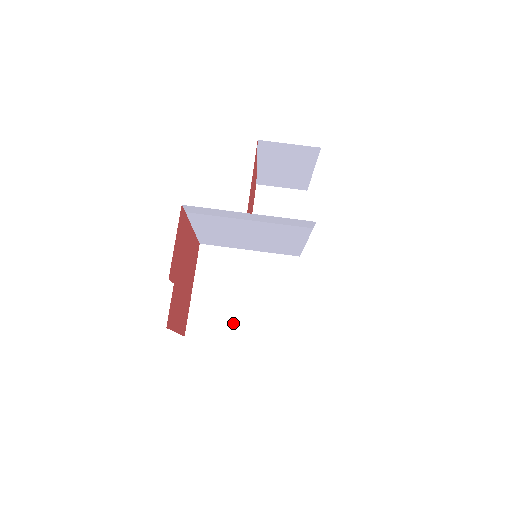
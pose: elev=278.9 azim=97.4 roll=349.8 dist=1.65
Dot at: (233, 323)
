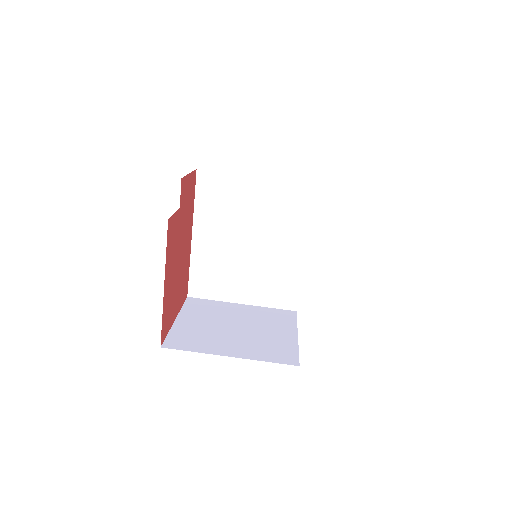
Dot at: (224, 343)
